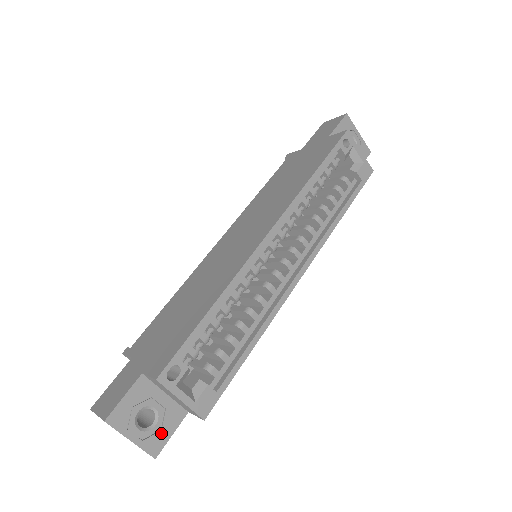
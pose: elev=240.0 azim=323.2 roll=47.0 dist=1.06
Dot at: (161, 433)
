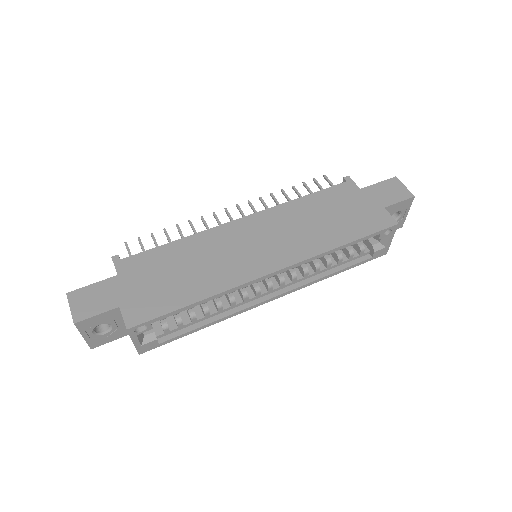
Dot at: (105, 339)
